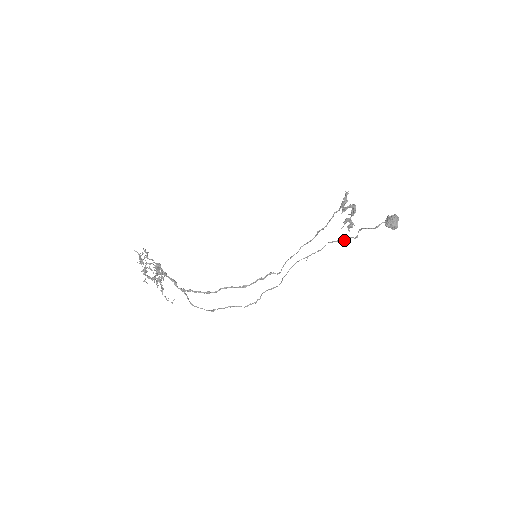
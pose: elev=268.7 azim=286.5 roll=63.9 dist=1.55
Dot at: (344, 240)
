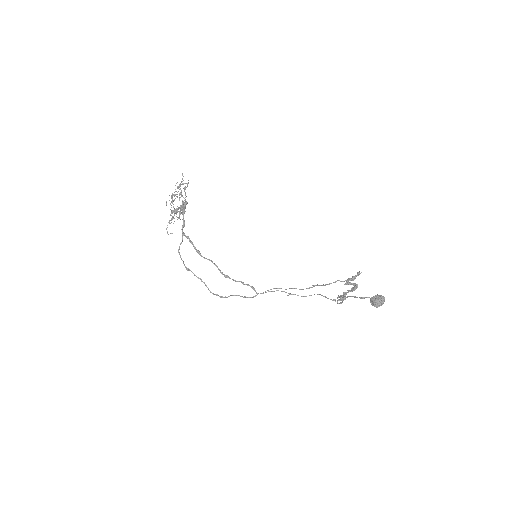
Dot at: occluded
